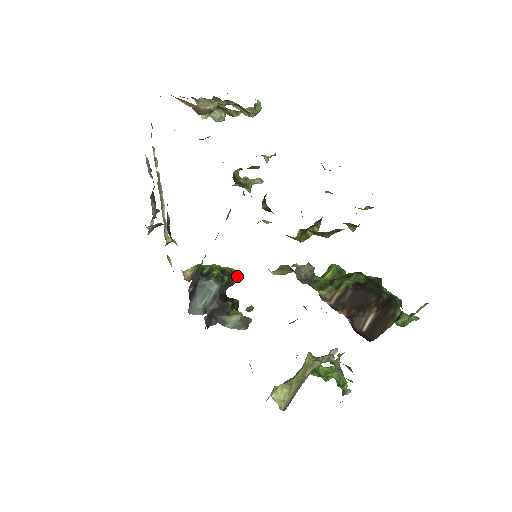
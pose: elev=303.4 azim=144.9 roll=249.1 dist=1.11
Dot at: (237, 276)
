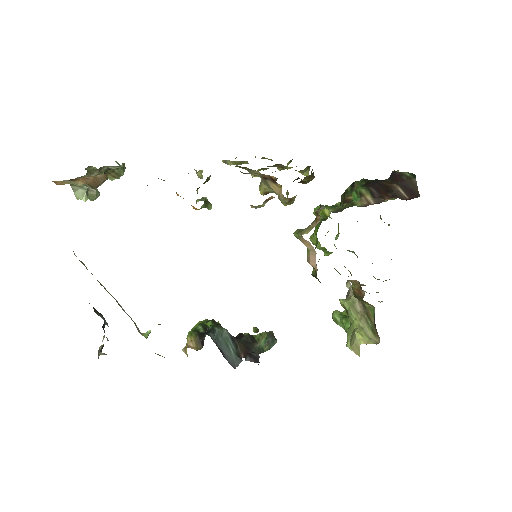
Dot at: occluded
